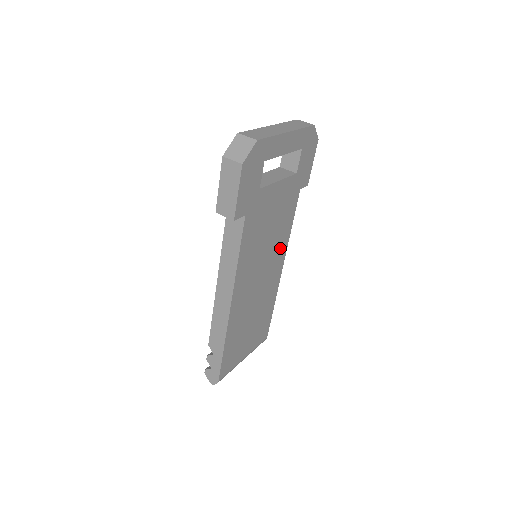
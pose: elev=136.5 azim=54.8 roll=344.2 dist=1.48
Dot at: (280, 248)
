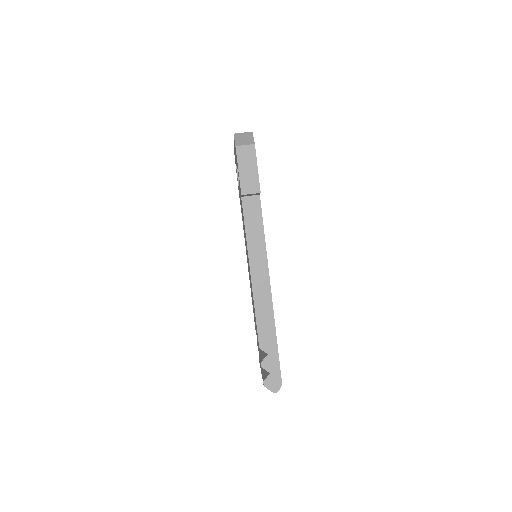
Dot at: occluded
